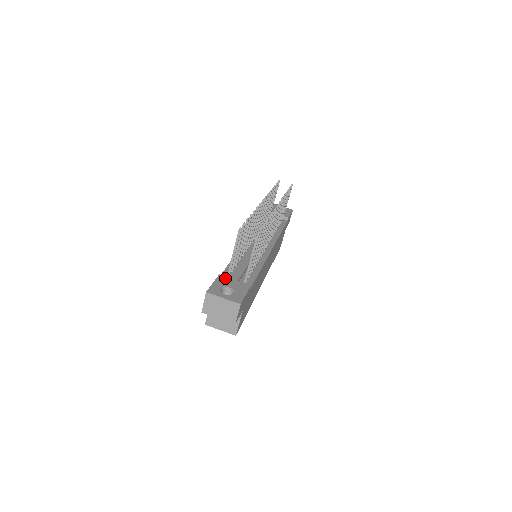
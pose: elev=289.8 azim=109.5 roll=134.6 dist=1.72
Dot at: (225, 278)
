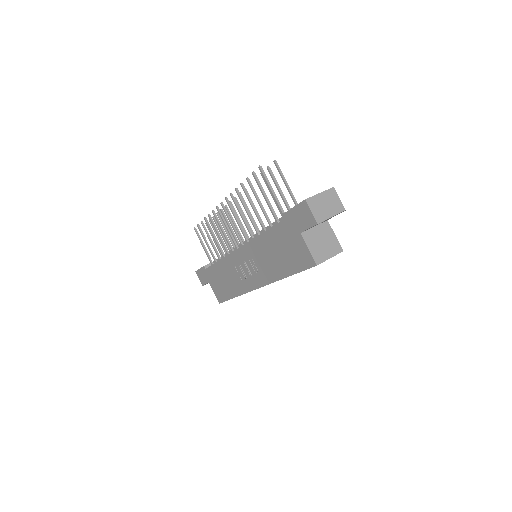
Dot at: occluded
